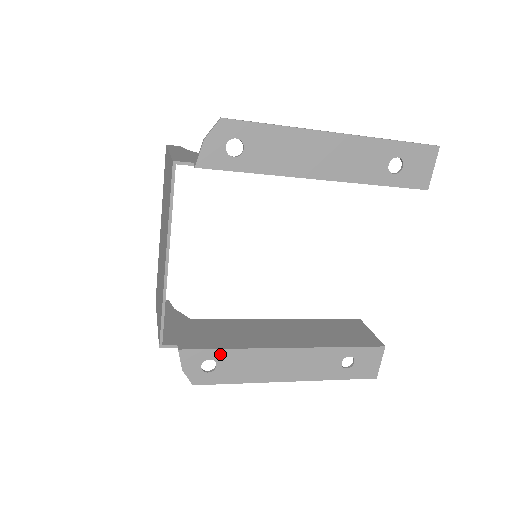
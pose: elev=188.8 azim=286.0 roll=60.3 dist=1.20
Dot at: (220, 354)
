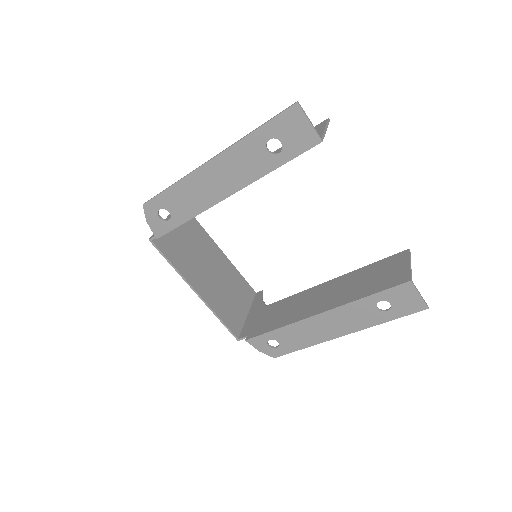
Dot at: (273, 334)
